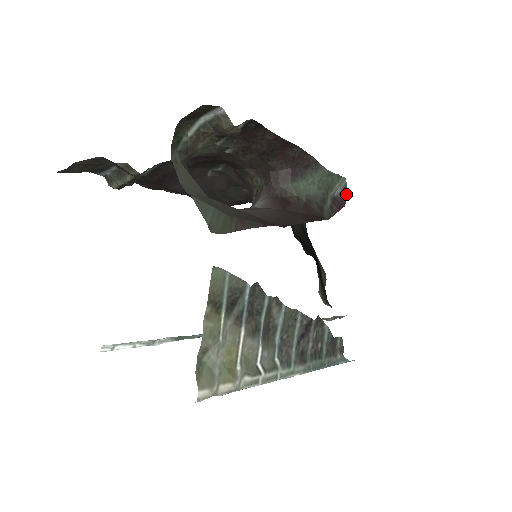
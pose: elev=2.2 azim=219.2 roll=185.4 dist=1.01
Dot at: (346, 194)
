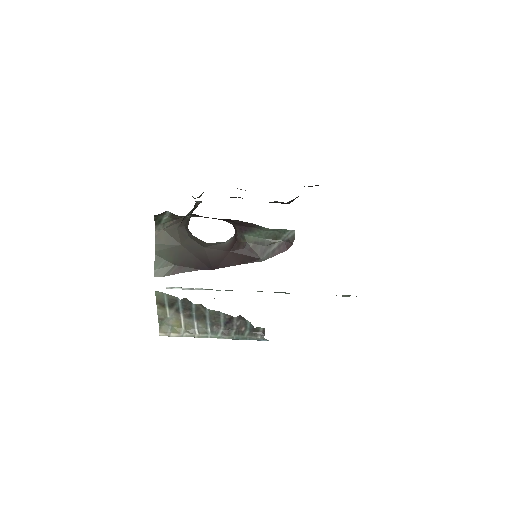
Dot at: (293, 241)
